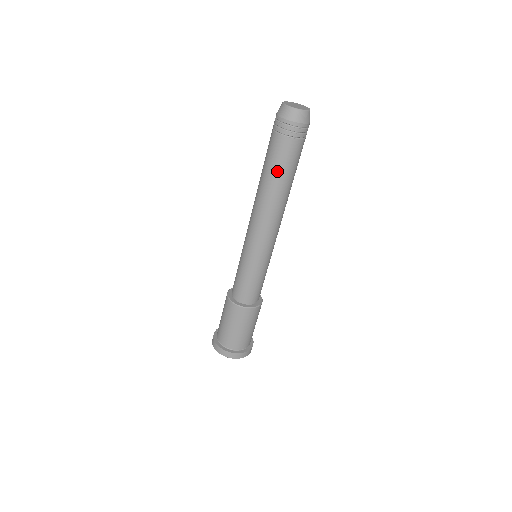
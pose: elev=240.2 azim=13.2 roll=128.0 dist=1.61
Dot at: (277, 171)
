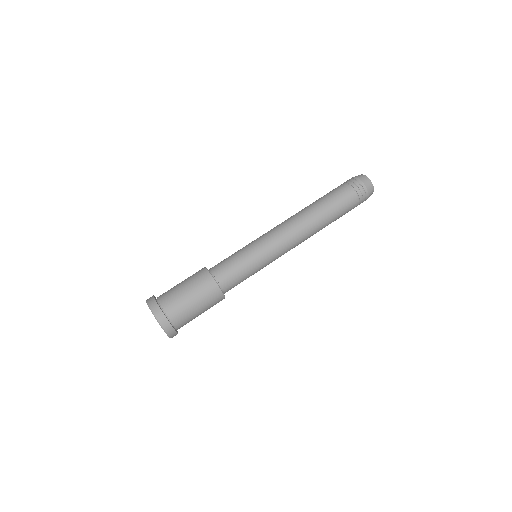
Dot at: (325, 199)
